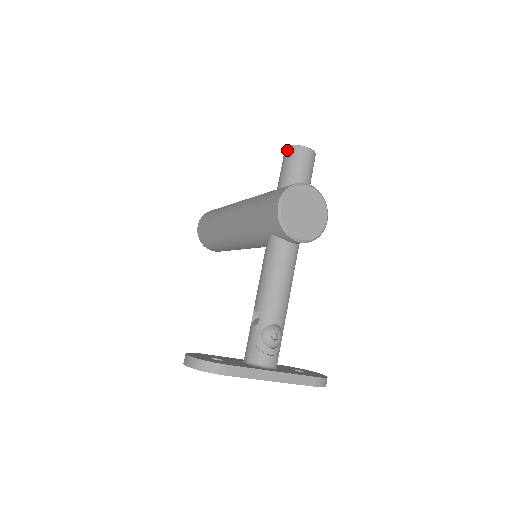
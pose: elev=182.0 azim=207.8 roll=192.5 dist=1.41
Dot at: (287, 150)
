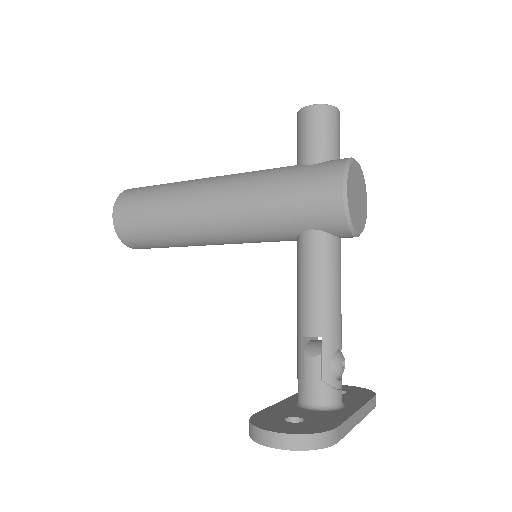
Dot at: (312, 110)
